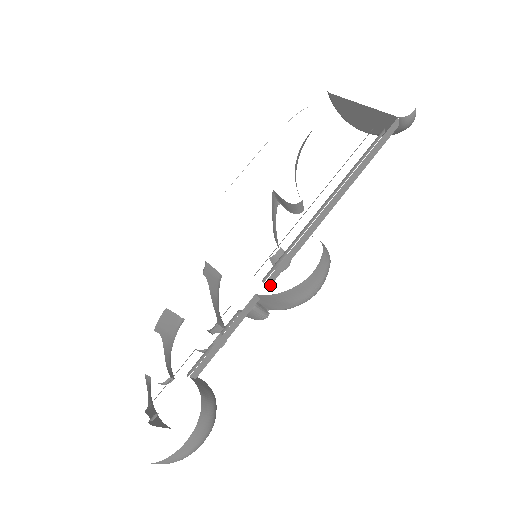
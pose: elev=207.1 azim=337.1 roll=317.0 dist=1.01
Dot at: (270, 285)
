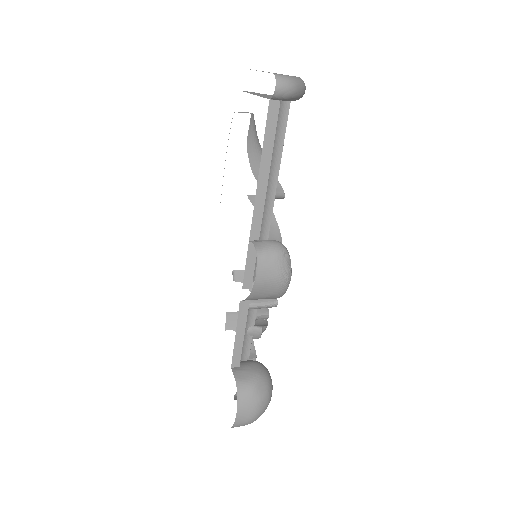
Dot at: (251, 288)
